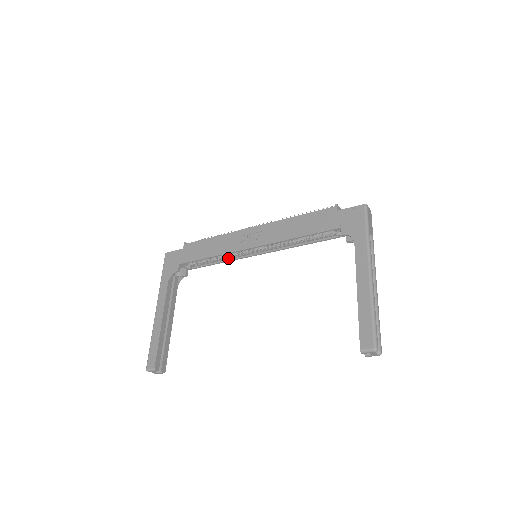
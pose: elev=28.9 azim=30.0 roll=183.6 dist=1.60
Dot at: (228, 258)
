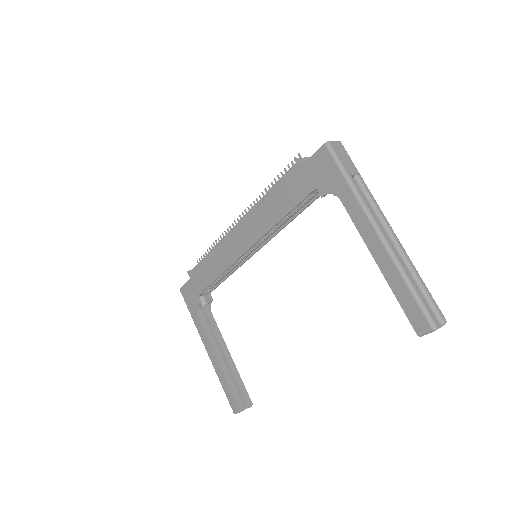
Dot at: (234, 267)
